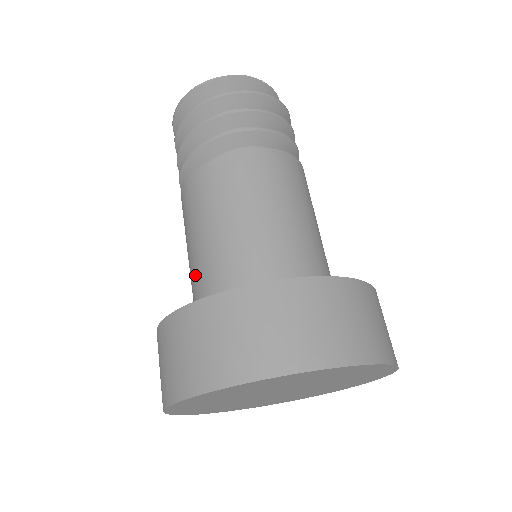
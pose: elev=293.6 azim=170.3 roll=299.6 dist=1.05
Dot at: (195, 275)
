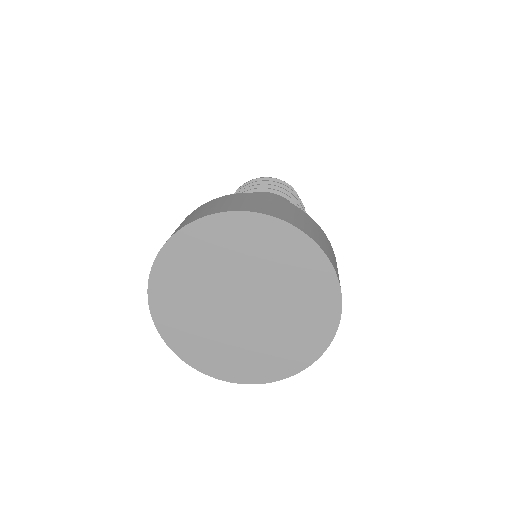
Dot at: occluded
